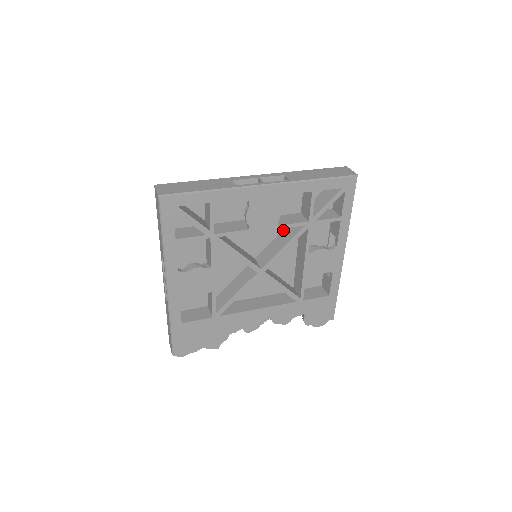
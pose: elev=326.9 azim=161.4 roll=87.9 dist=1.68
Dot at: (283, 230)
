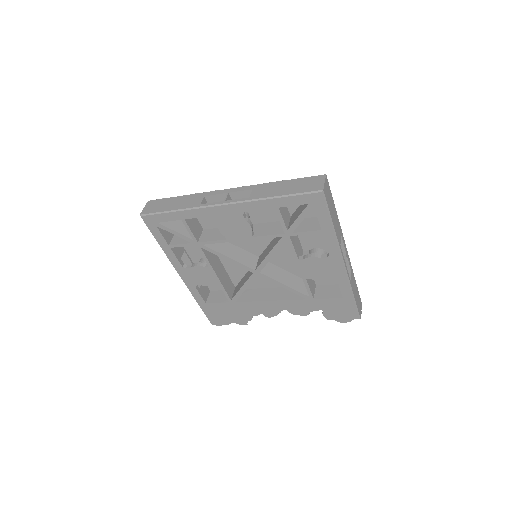
Dot at: occluded
